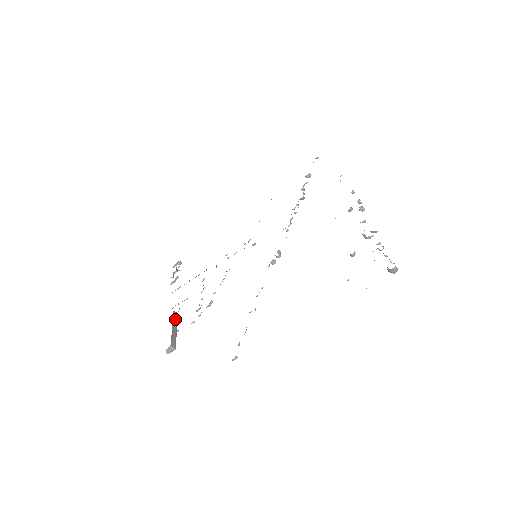
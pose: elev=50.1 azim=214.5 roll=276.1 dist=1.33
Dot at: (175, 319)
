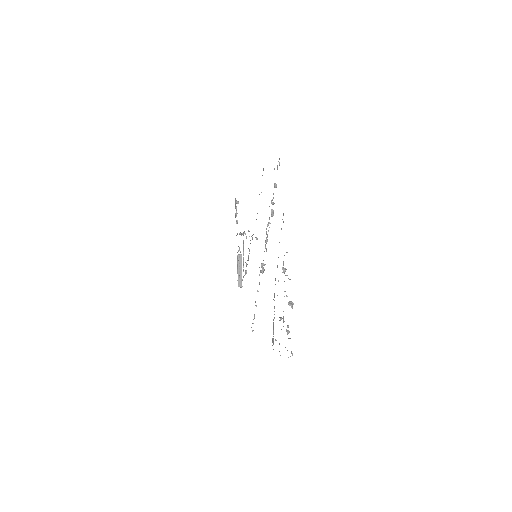
Dot at: (240, 262)
